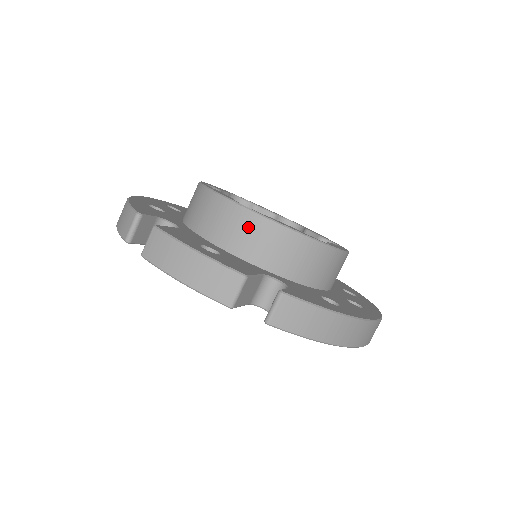
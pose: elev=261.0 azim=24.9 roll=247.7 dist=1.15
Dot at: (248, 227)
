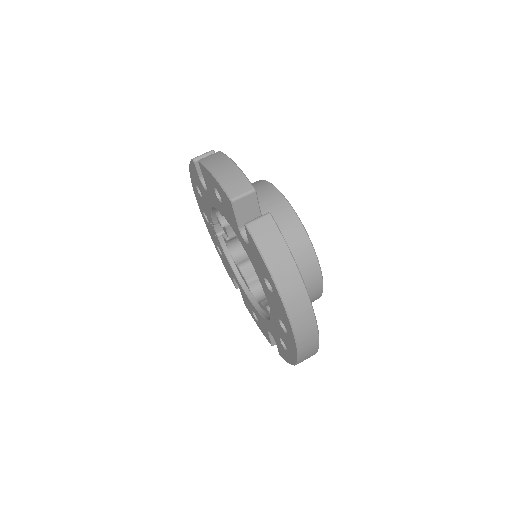
Dot at: (271, 199)
